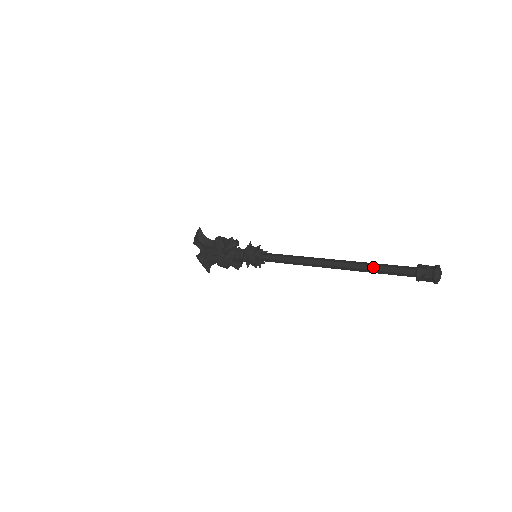
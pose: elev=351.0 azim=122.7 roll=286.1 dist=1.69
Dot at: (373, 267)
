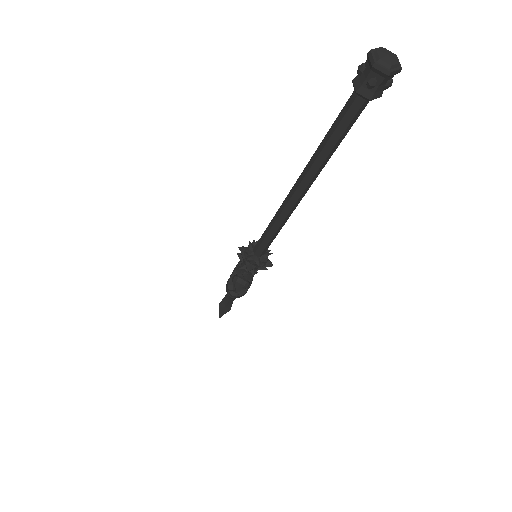
Dot at: (325, 139)
